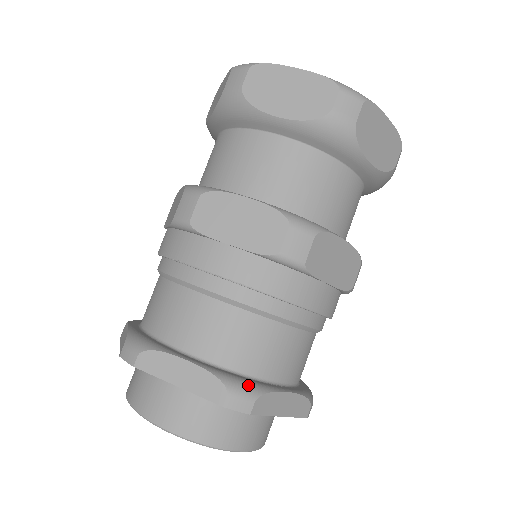
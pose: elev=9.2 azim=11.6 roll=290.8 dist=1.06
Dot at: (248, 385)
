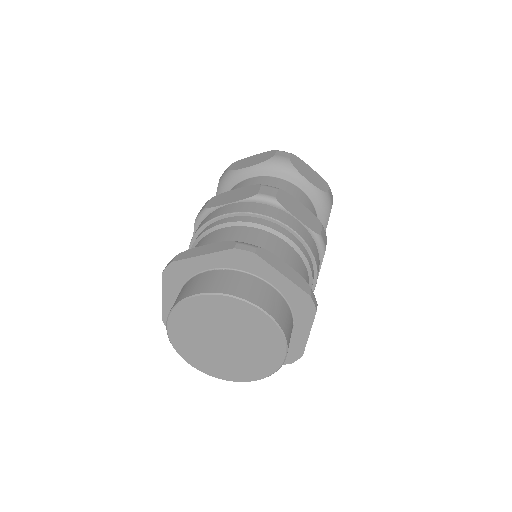
Dot at: occluded
